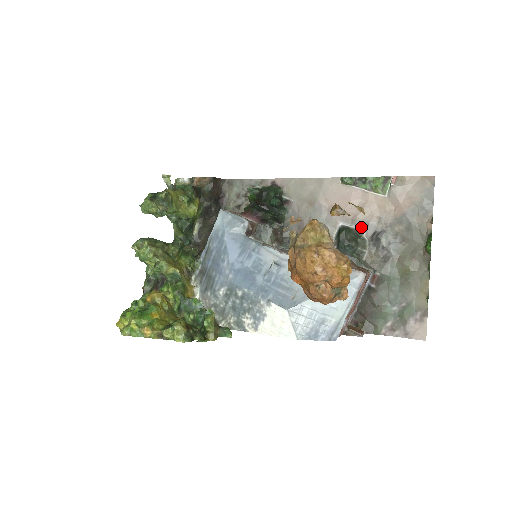
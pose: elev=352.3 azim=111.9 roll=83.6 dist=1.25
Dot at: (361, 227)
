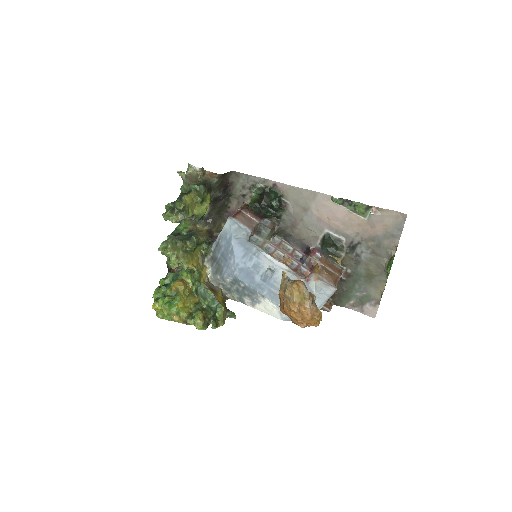
Dot at: (342, 237)
